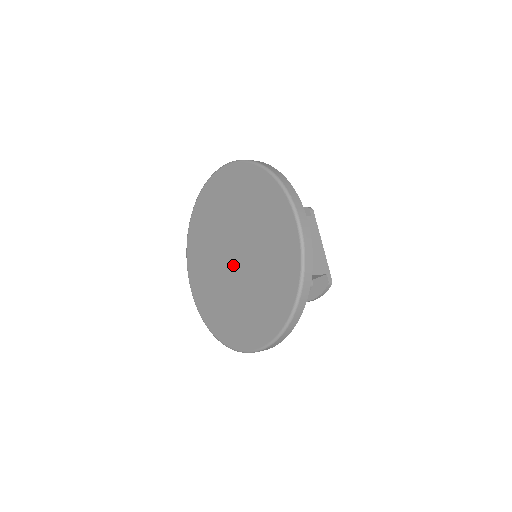
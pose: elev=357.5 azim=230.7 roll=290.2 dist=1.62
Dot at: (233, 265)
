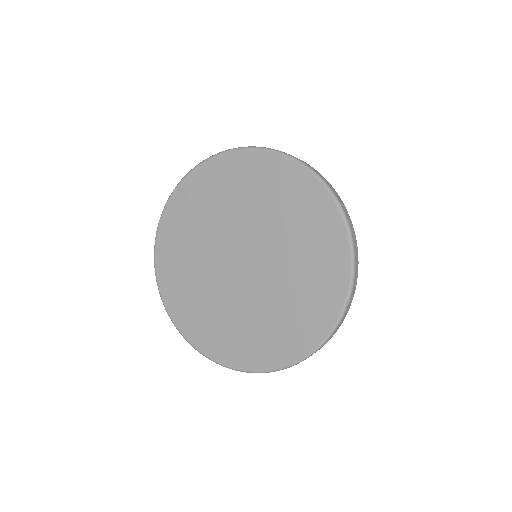
Dot at: (234, 265)
